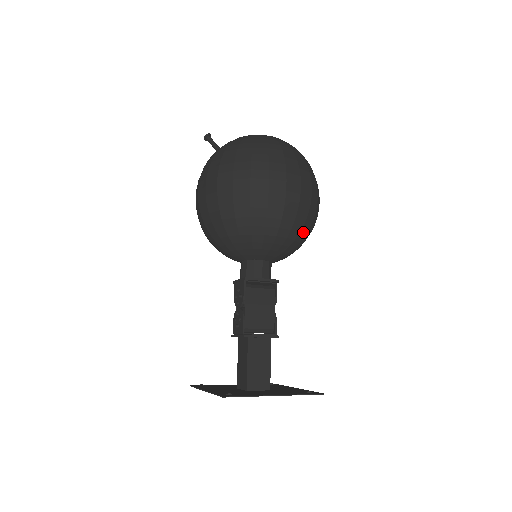
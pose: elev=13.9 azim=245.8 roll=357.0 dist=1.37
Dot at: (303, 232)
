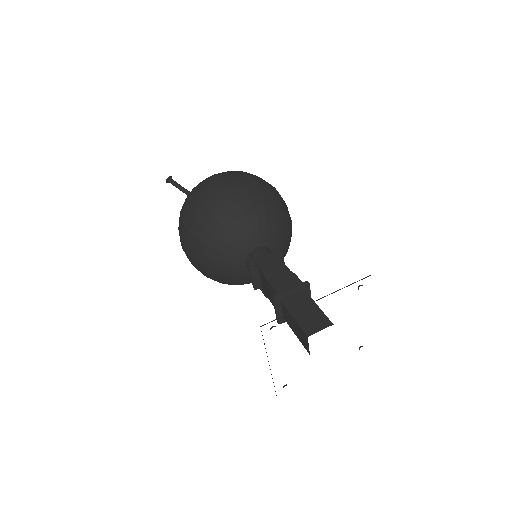
Dot at: occluded
